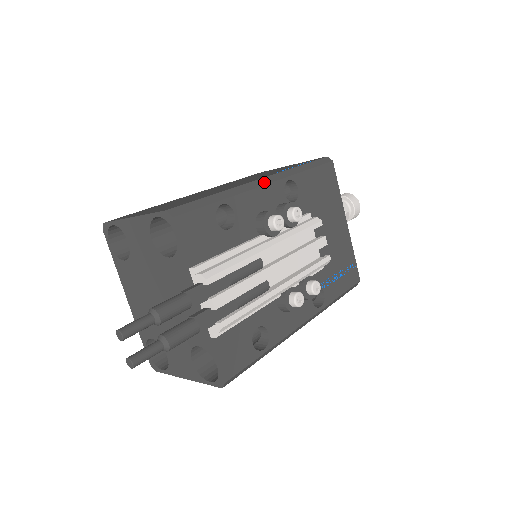
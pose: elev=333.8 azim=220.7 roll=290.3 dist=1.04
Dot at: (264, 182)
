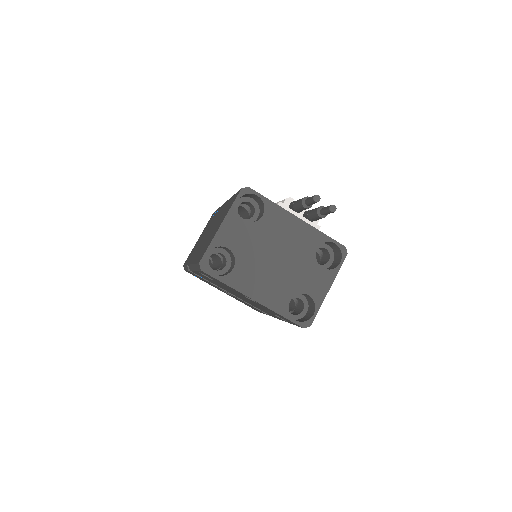
Dot at: occluded
